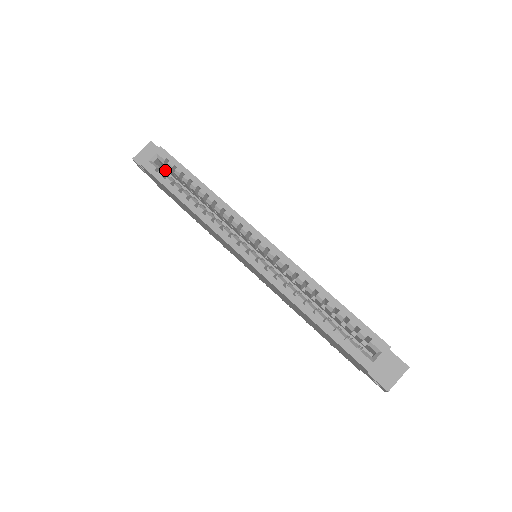
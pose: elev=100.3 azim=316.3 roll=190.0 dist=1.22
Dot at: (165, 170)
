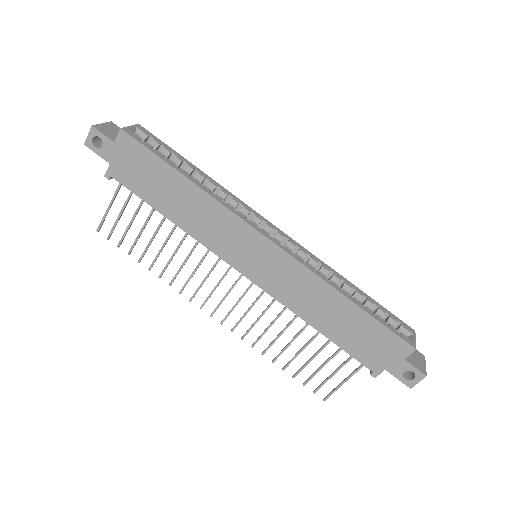
Dot at: occluded
